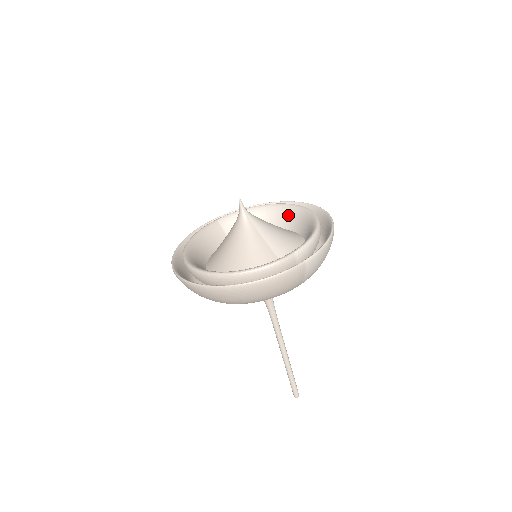
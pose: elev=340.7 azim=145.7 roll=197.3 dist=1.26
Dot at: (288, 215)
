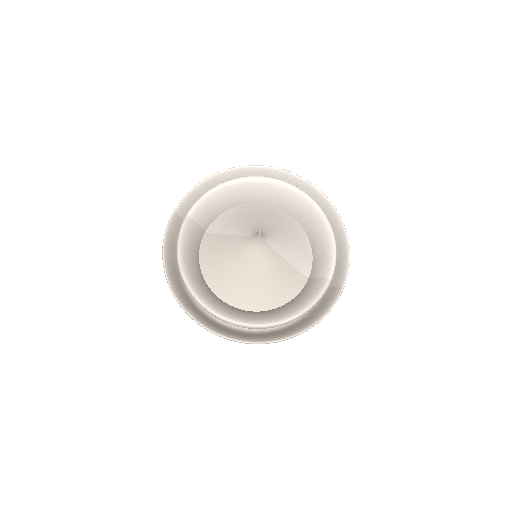
Dot at: (271, 192)
